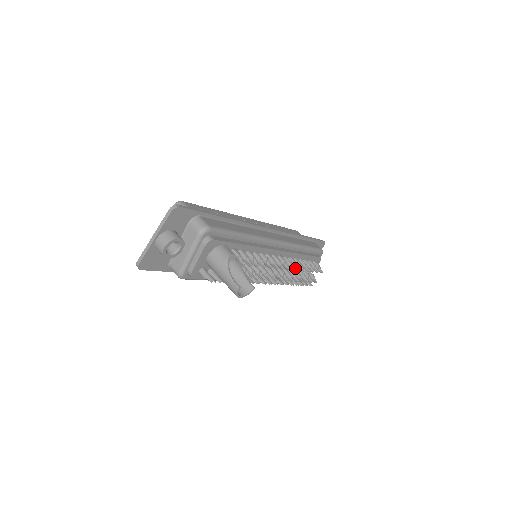
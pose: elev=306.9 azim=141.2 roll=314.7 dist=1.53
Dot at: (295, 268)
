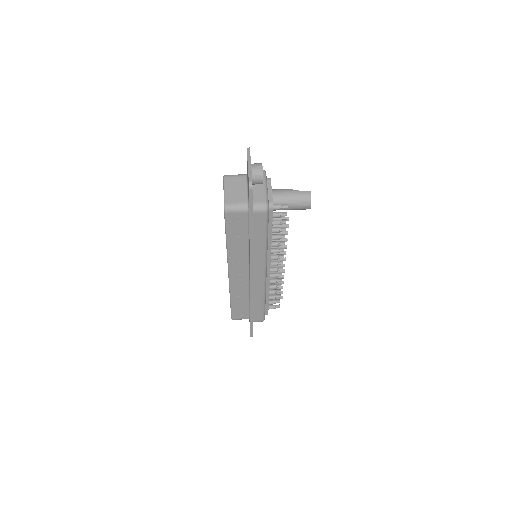
Dot at: occluded
